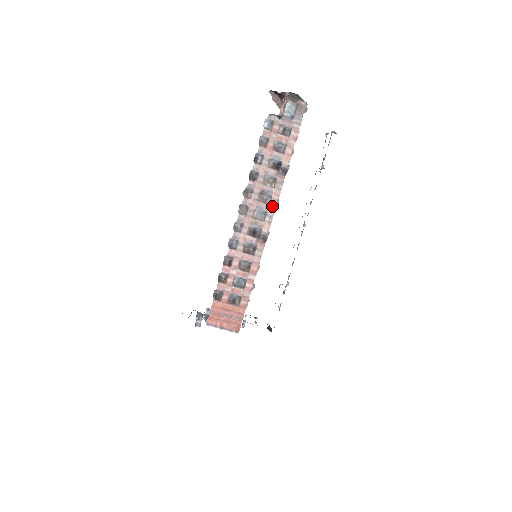
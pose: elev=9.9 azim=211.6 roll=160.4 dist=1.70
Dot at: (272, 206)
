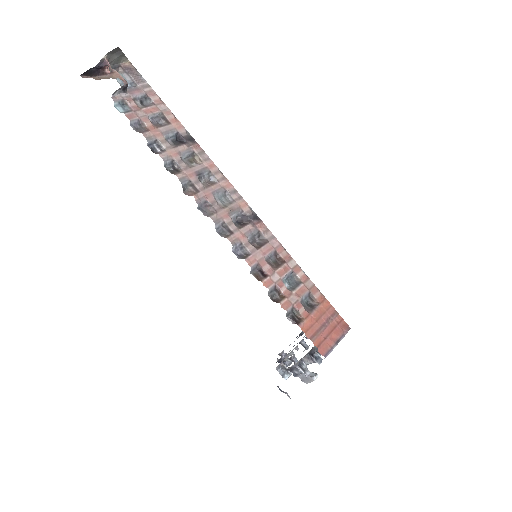
Dot at: (222, 181)
